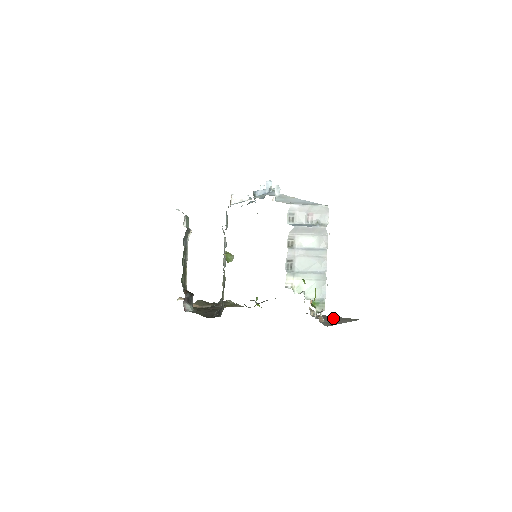
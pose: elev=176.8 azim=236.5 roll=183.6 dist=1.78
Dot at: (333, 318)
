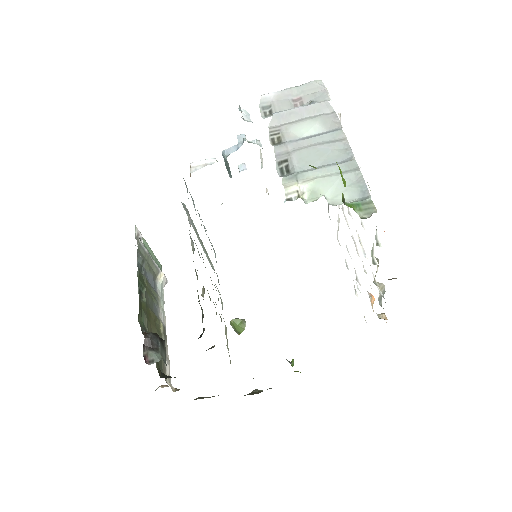
Dot at: occluded
